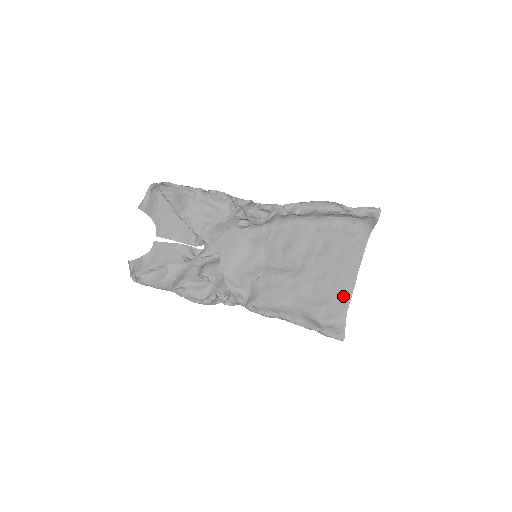
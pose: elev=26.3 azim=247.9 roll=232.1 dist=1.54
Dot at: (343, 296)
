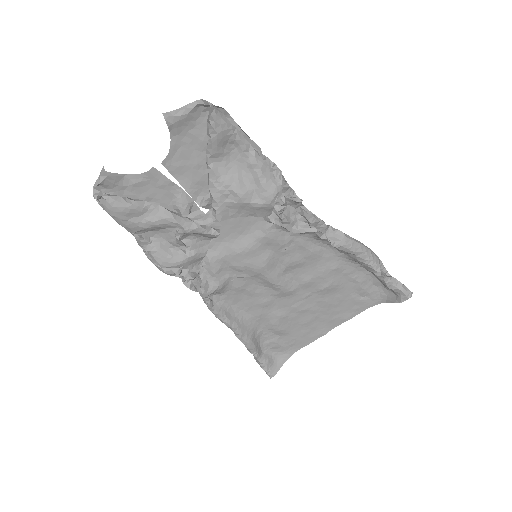
Dot at: (304, 338)
